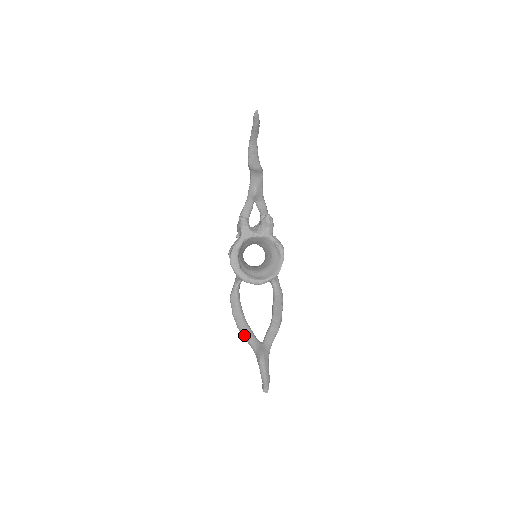
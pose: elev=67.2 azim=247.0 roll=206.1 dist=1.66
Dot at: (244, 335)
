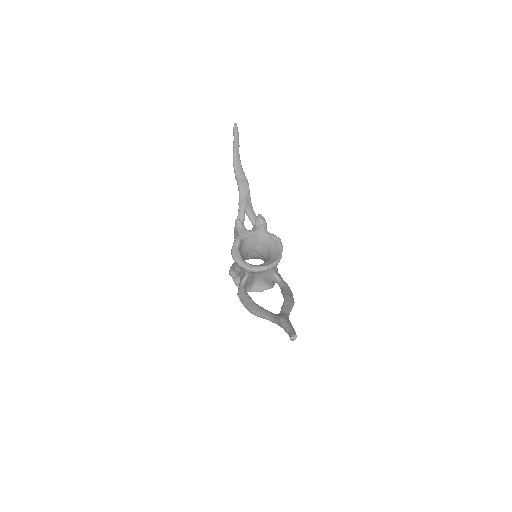
Dot at: (259, 313)
